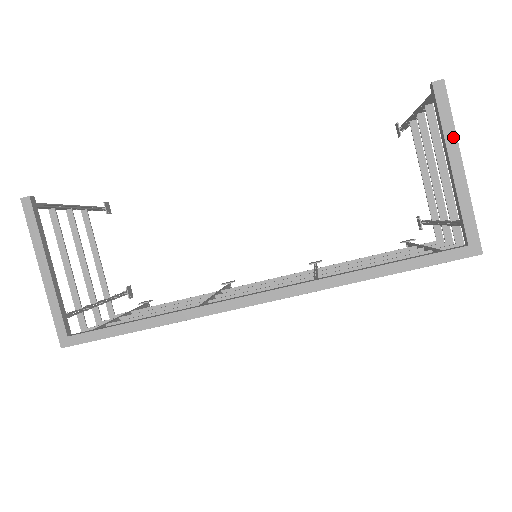
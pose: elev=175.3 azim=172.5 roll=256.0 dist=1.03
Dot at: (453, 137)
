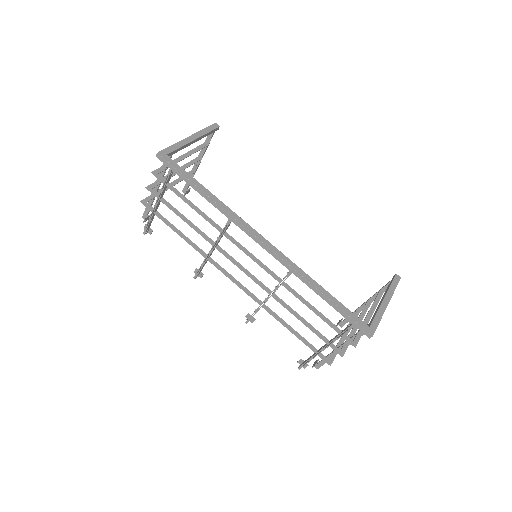
Dot at: (391, 293)
